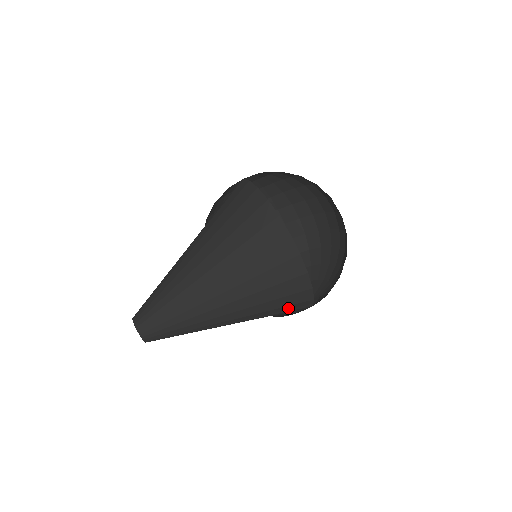
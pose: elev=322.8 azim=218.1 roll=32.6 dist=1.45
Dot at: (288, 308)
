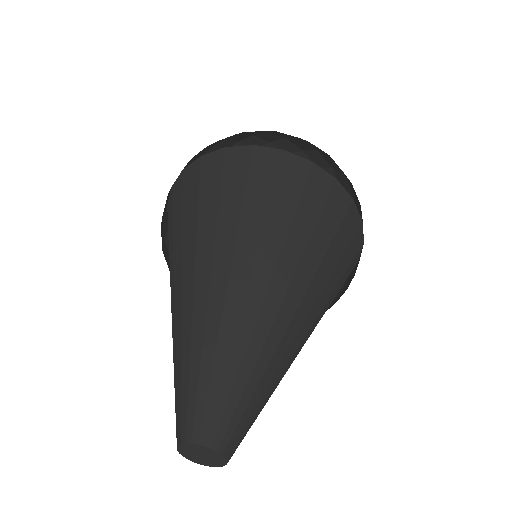
Dot at: occluded
